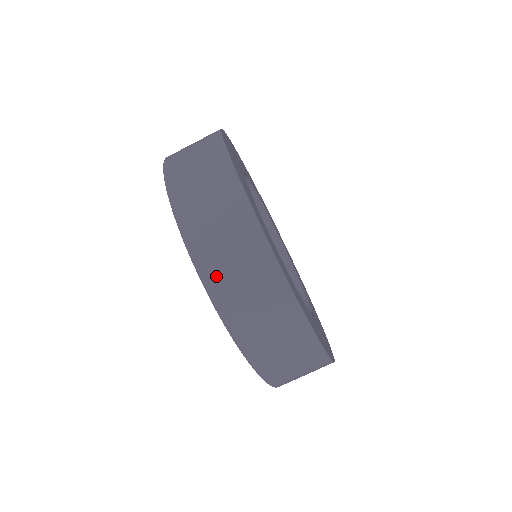
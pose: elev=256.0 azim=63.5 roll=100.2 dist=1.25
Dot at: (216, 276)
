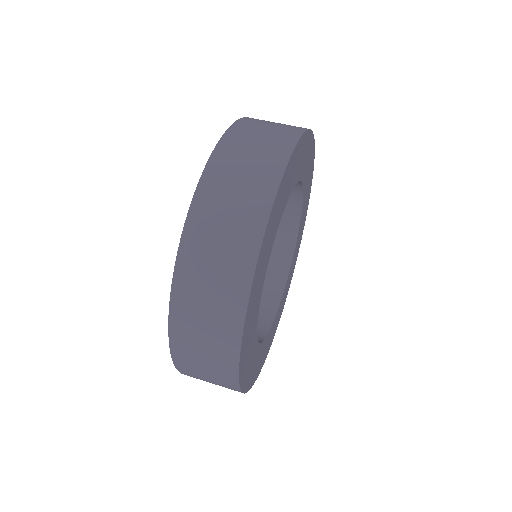
Dot at: (245, 128)
